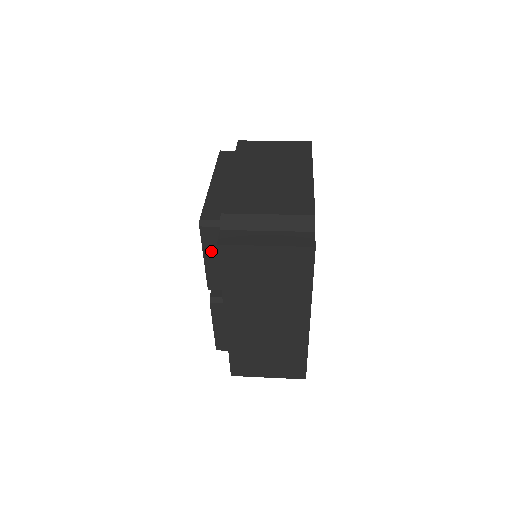
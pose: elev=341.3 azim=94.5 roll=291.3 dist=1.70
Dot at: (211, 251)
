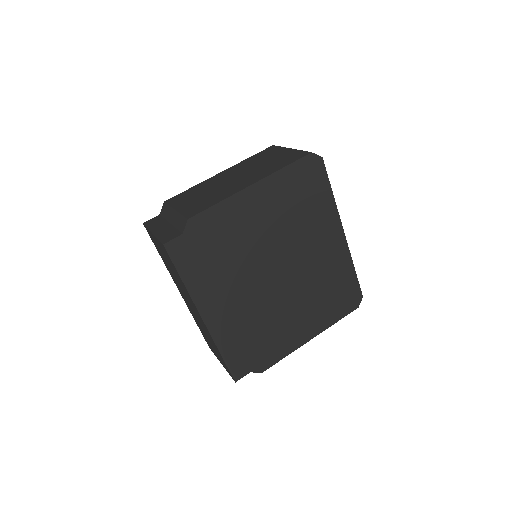
Dot at: occluded
